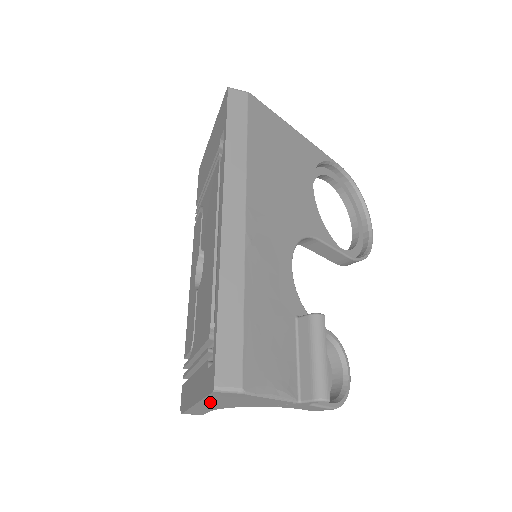
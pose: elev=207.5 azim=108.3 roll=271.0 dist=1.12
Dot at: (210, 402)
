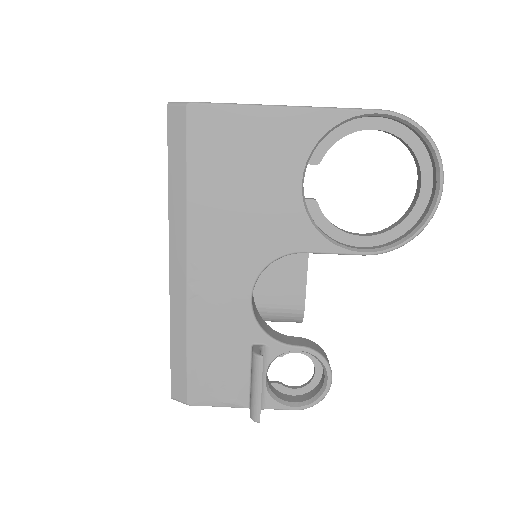
Dot at: occluded
